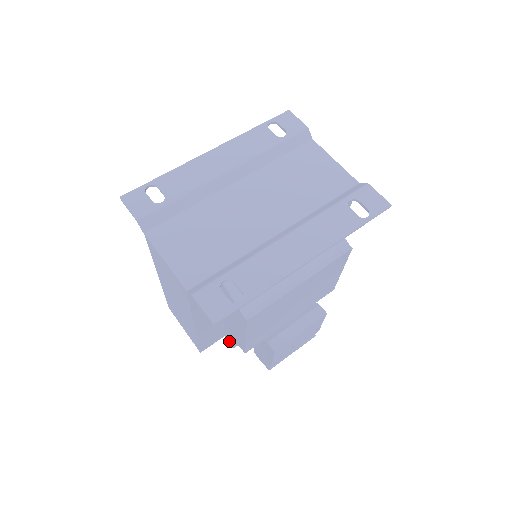
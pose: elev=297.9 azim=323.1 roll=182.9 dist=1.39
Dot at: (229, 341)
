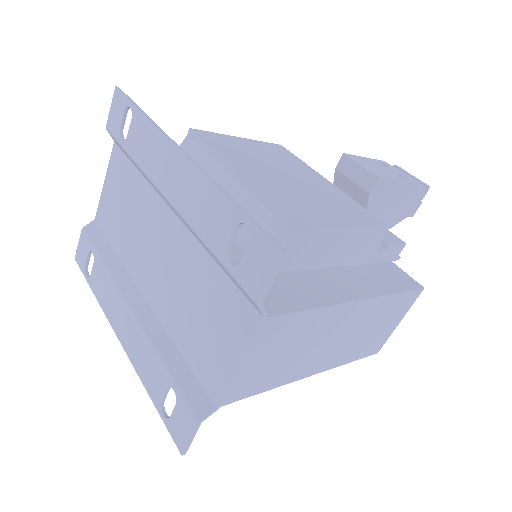
Dot at: occluded
